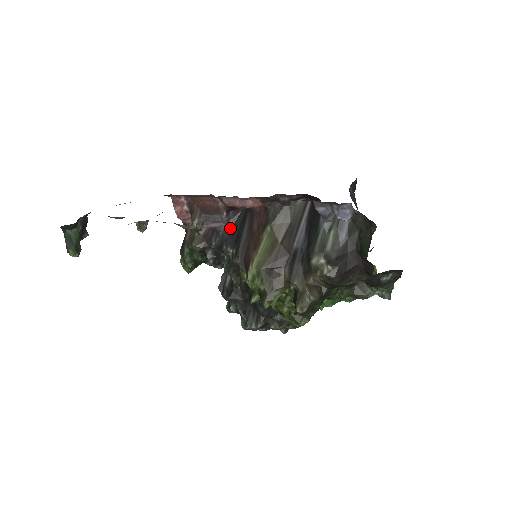
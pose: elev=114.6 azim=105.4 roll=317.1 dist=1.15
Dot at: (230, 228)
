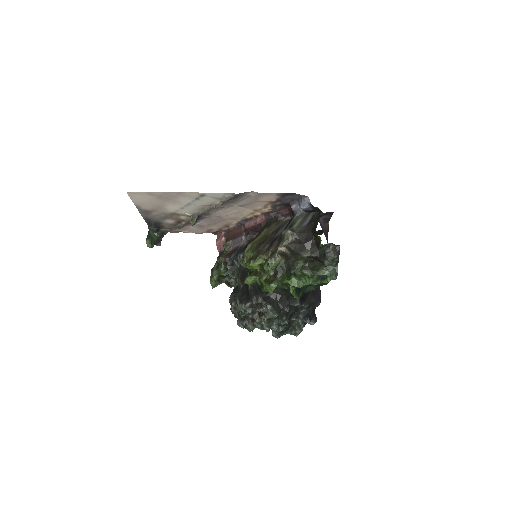
Dot at: (245, 245)
